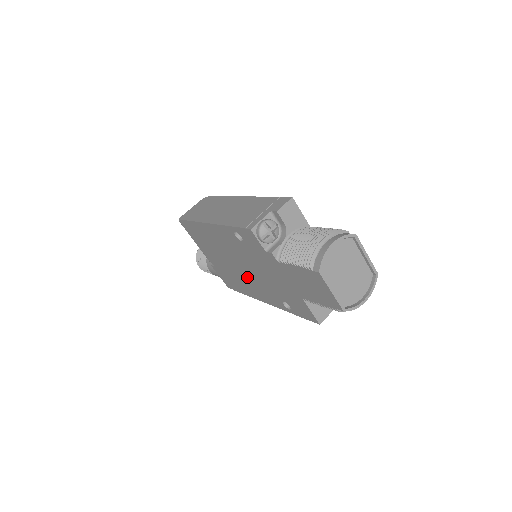
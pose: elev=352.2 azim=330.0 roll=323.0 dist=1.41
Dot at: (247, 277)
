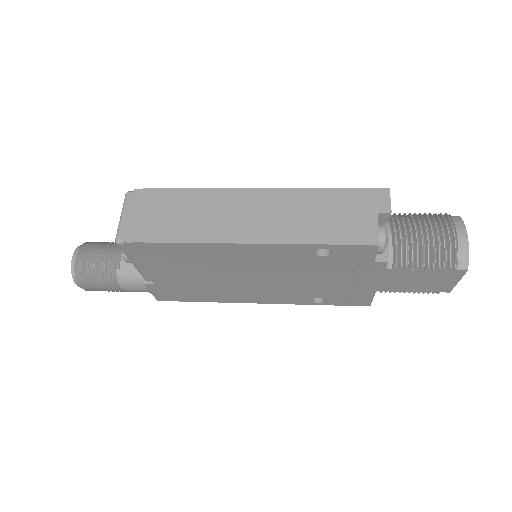
Dot at: (256, 286)
